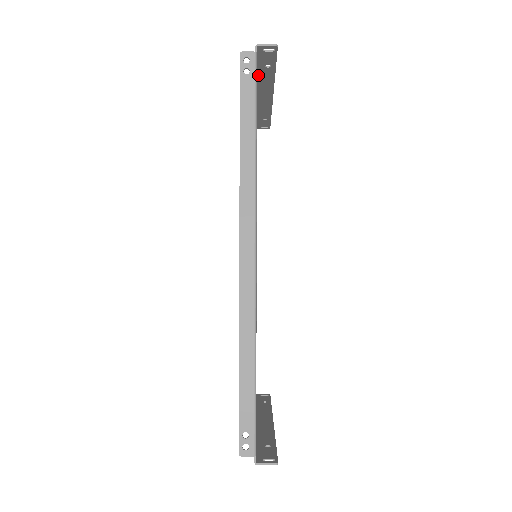
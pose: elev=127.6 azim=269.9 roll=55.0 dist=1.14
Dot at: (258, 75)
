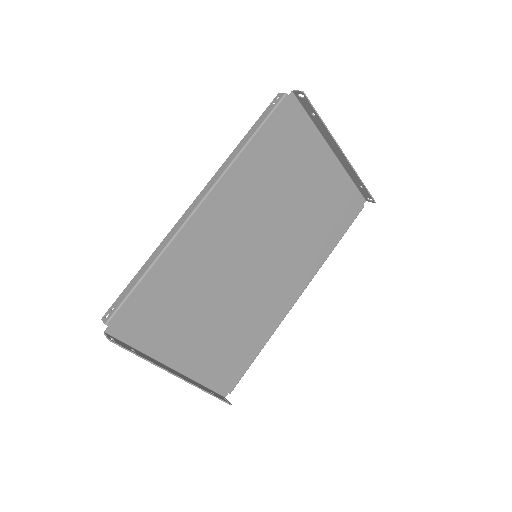
Dot at: (316, 125)
